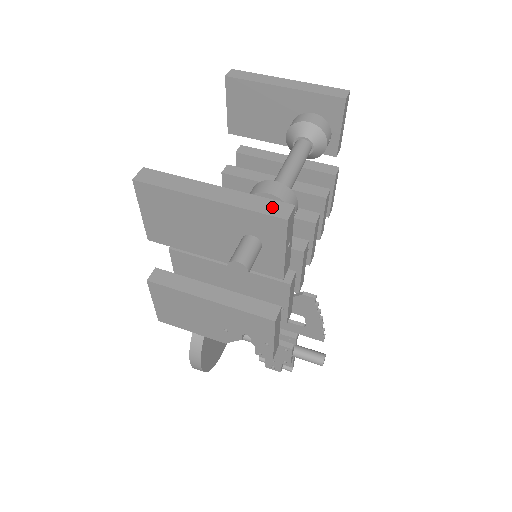
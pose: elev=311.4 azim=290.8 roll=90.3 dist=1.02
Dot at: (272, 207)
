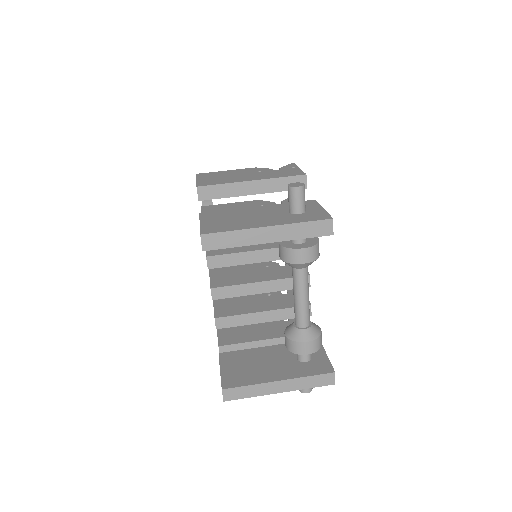
Dot at: (322, 380)
